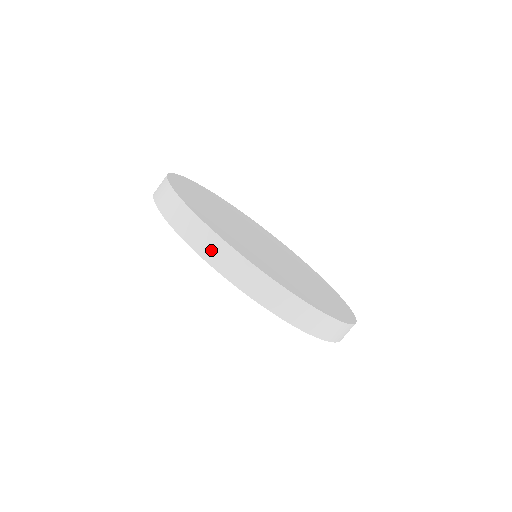
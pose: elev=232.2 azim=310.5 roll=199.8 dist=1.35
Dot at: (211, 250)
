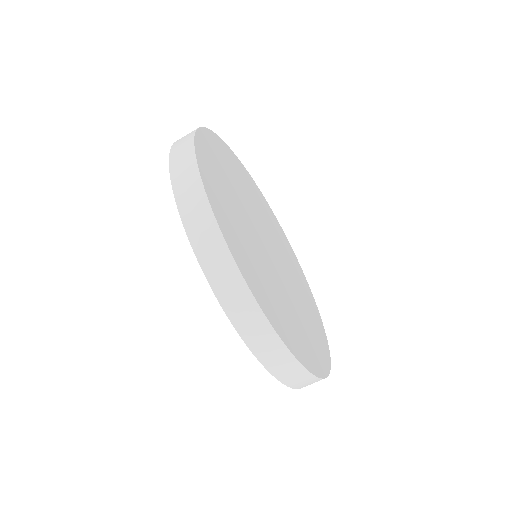
Dot at: (266, 349)
